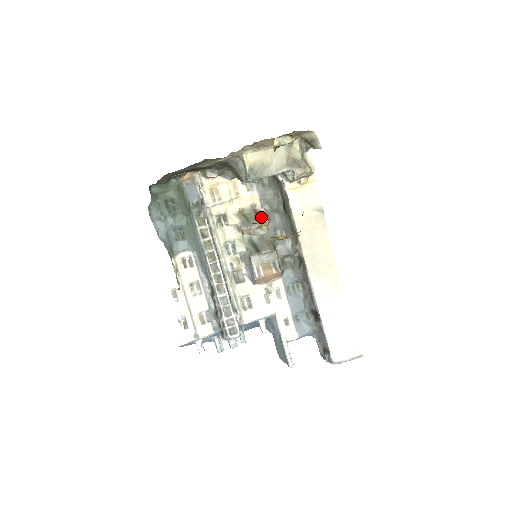
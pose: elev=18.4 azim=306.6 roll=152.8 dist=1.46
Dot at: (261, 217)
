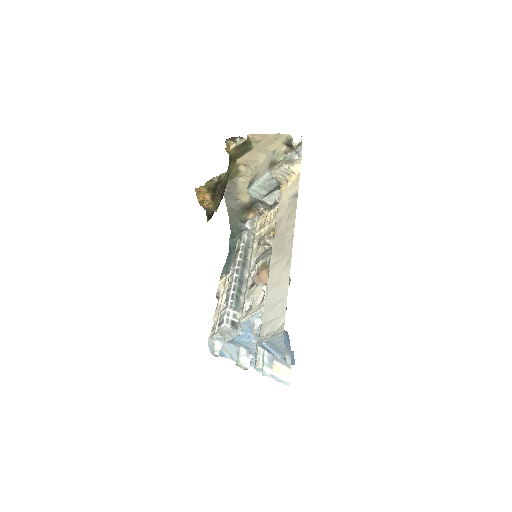
Dot at: occluded
